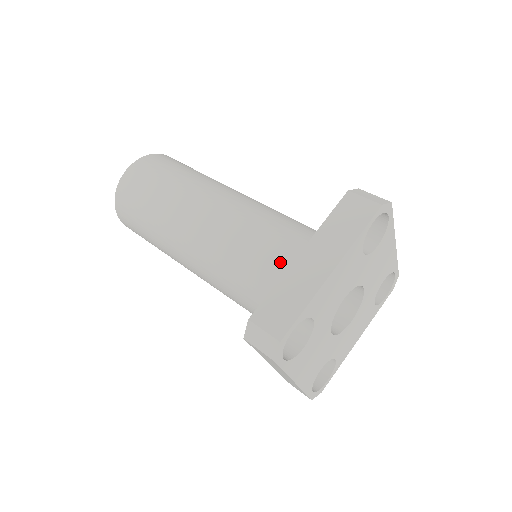
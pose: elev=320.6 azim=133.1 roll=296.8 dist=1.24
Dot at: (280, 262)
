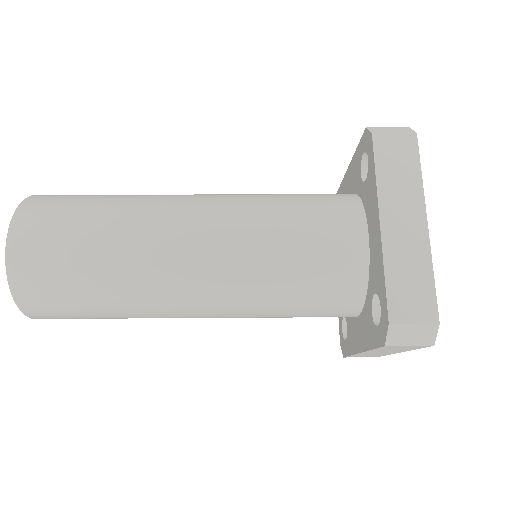
Dot at: (334, 246)
